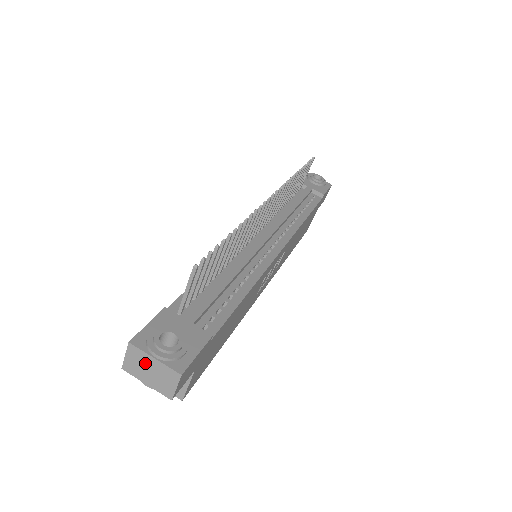
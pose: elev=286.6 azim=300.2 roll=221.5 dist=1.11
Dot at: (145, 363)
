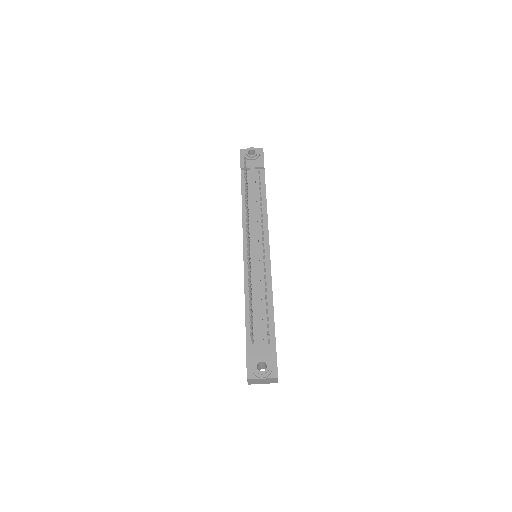
Dot at: (259, 381)
